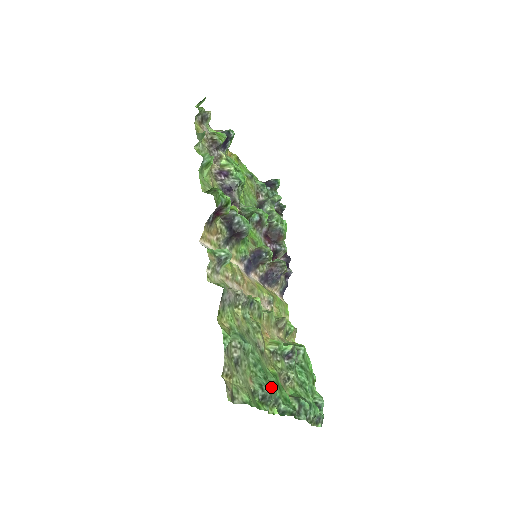
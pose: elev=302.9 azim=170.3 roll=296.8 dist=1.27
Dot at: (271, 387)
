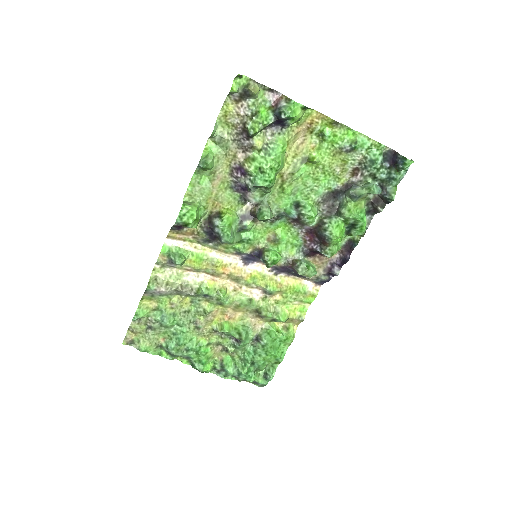
Dot at: (184, 350)
